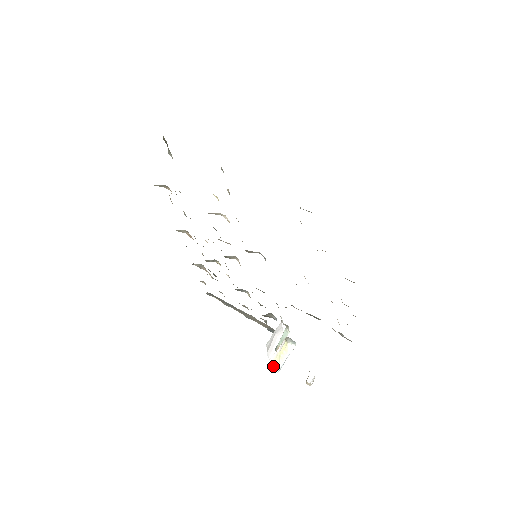
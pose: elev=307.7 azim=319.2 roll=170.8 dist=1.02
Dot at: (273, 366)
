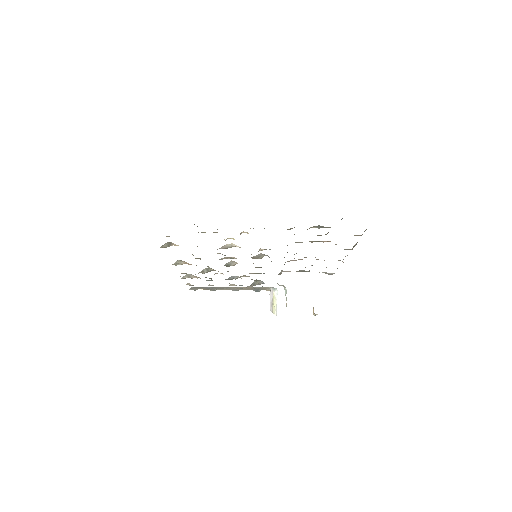
Dot at: occluded
